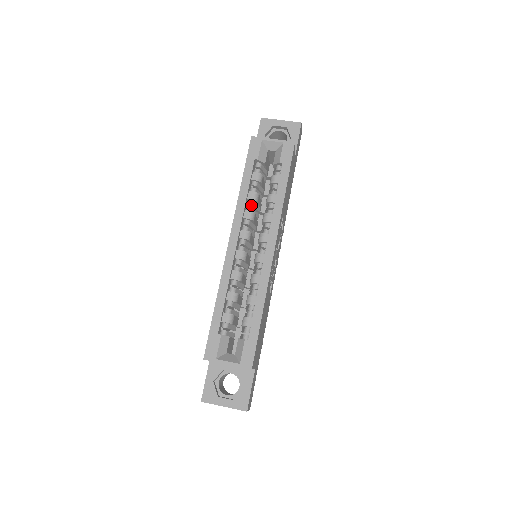
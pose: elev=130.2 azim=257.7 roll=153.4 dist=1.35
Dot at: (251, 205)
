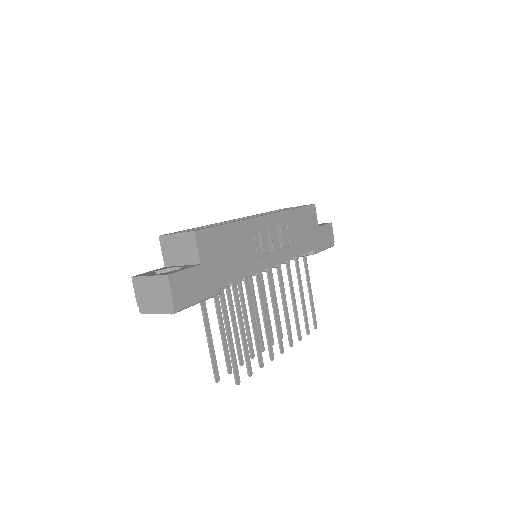
Dot at: occluded
